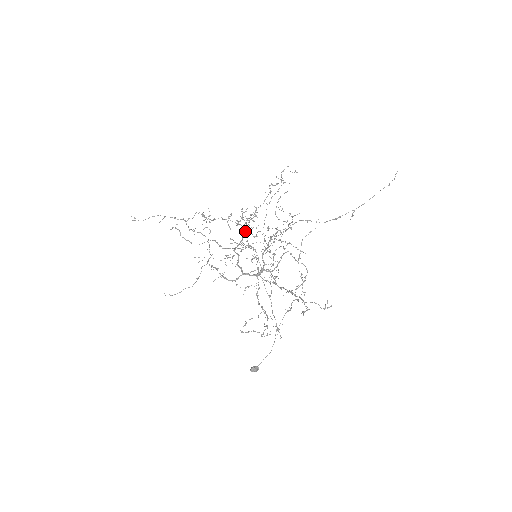
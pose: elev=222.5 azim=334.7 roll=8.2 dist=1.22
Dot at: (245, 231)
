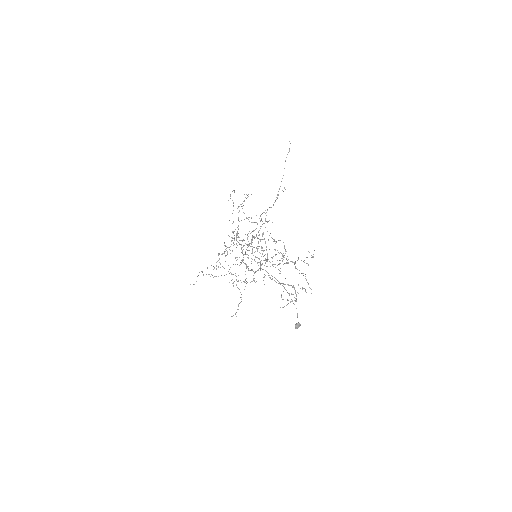
Dot at: occluded
